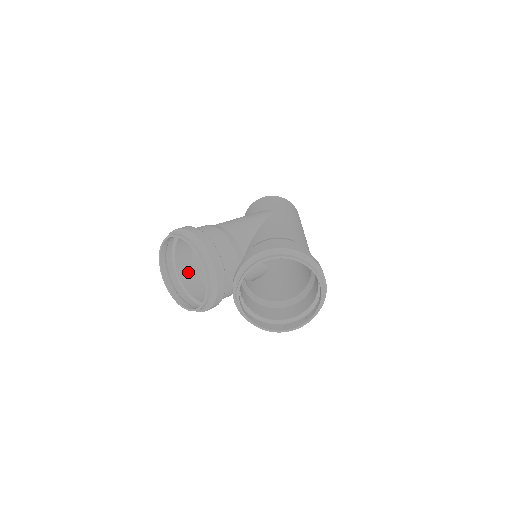
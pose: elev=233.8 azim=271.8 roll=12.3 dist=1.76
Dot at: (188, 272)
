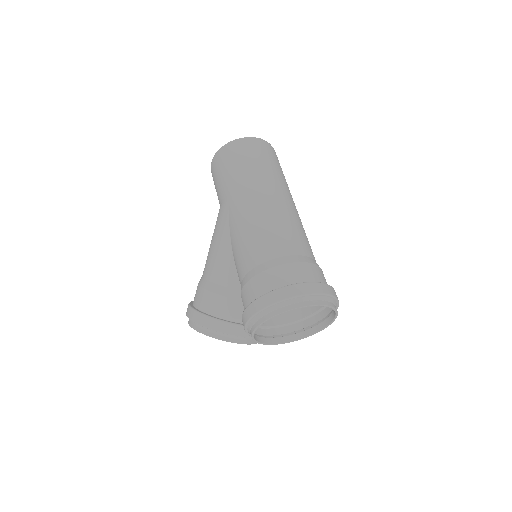
Dot at: occluded
